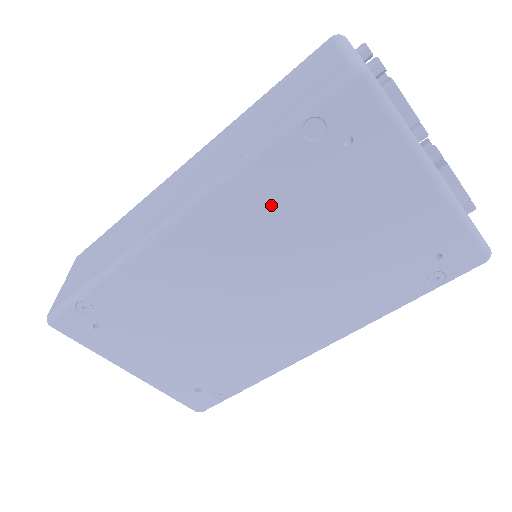
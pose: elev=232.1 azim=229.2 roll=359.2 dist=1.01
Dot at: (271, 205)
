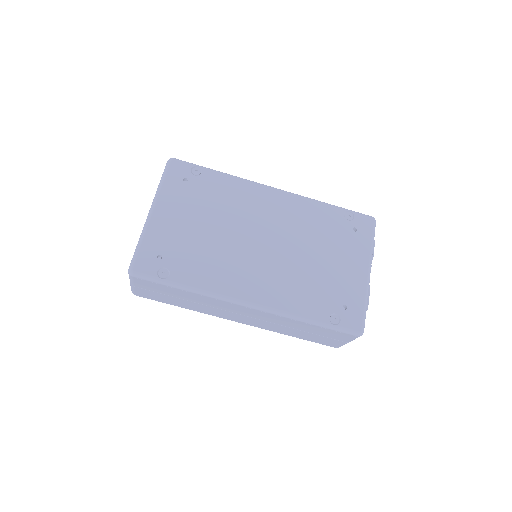
Dot at: (312, 220)
